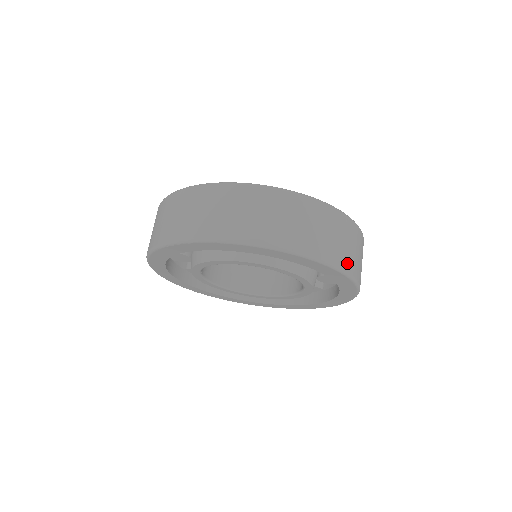
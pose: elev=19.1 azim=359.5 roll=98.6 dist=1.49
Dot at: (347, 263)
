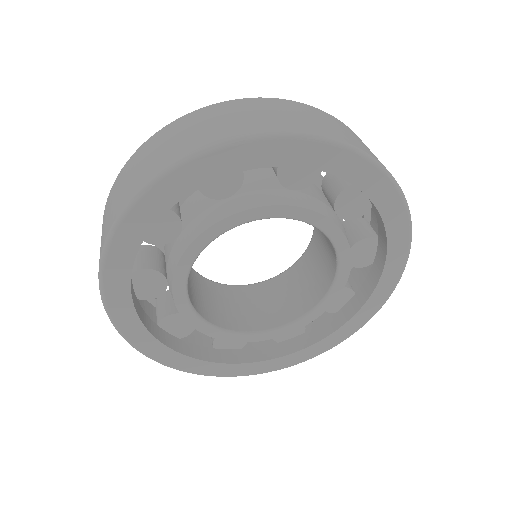
Dot at: occluded
